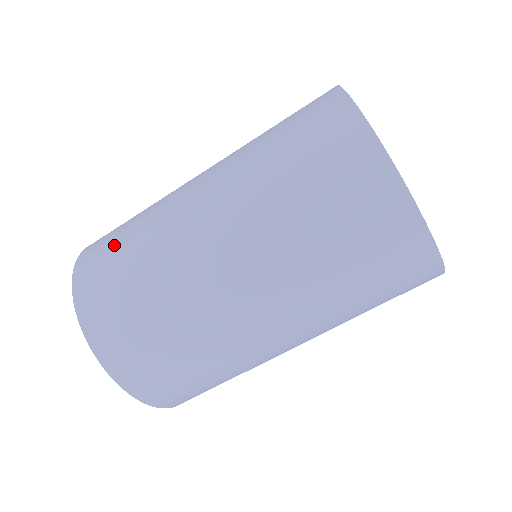
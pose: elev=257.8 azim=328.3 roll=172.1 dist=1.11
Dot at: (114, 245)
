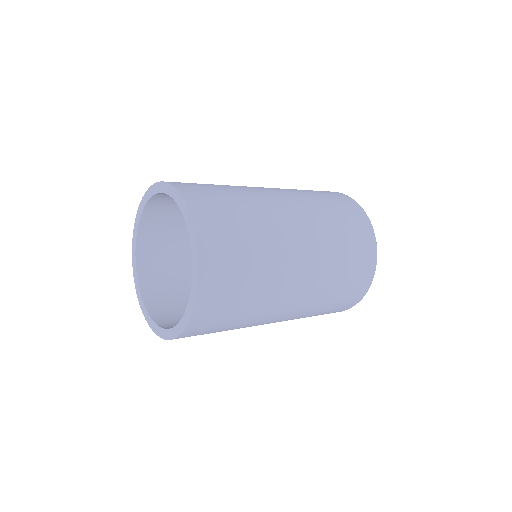
Dot at: (221, 198)
